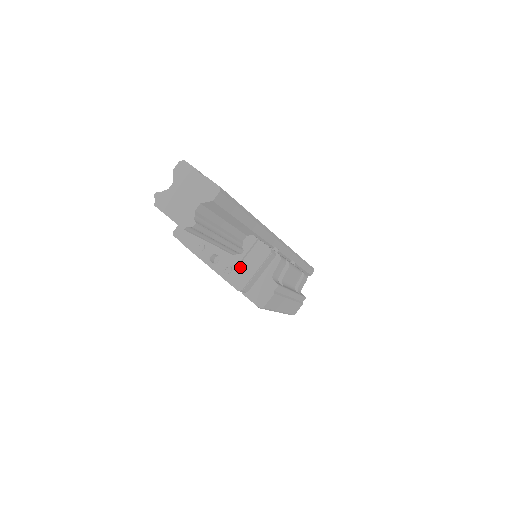
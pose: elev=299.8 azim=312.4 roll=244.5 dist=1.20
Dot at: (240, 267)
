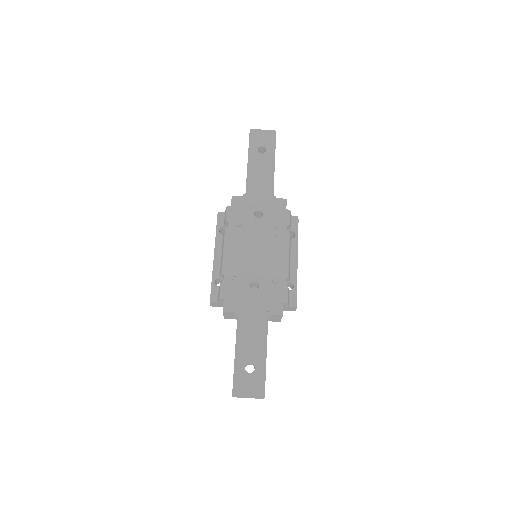
Dot at: (271, 319)
